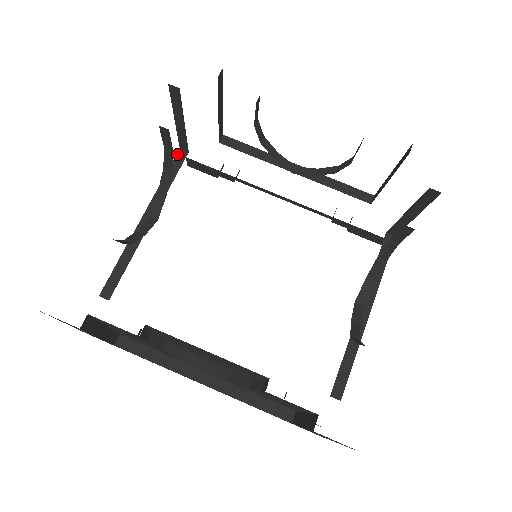
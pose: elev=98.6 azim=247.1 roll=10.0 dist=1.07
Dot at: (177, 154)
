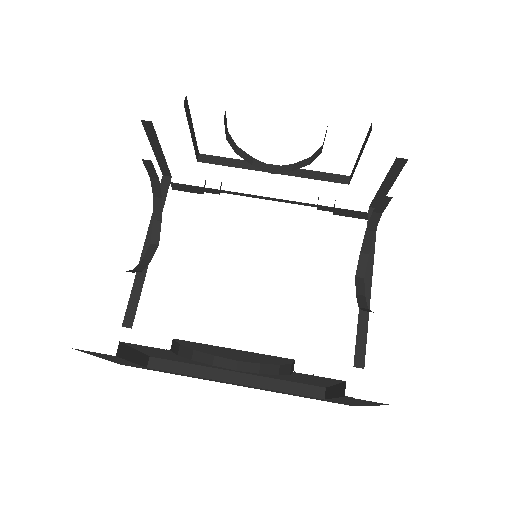
Dot at: (161, 181)
